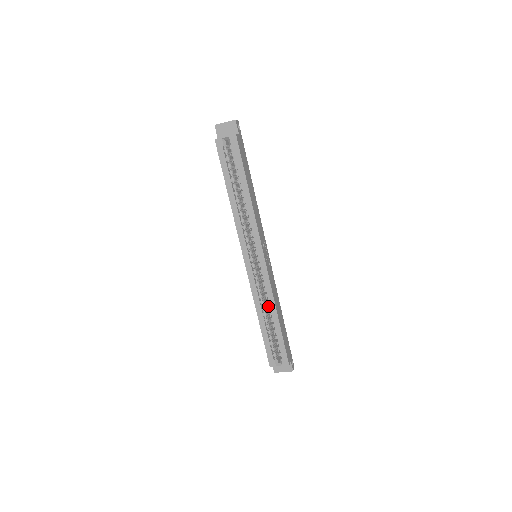
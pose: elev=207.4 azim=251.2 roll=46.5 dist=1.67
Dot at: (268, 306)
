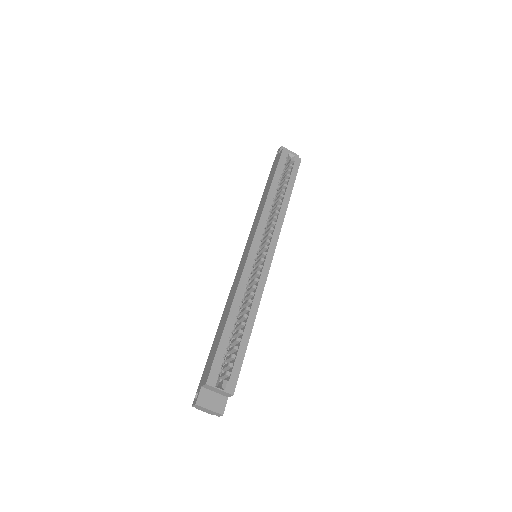
Dot at: occluded
